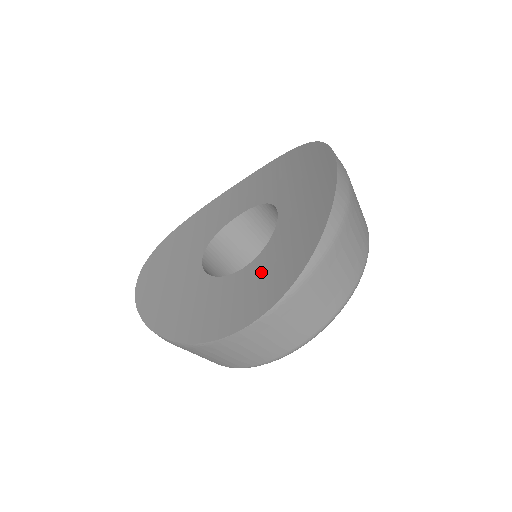
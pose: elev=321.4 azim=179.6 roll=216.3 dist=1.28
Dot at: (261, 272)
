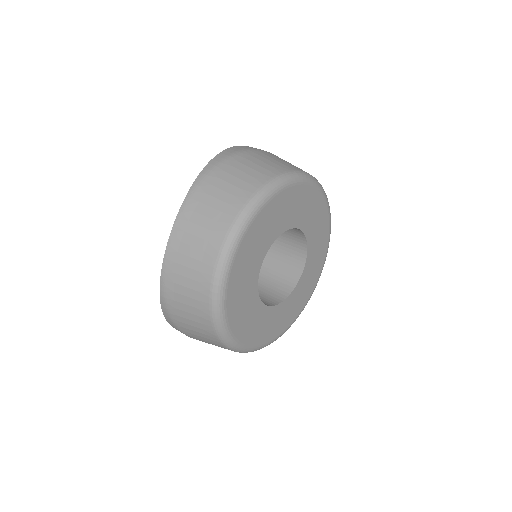
Dot at: occluded
